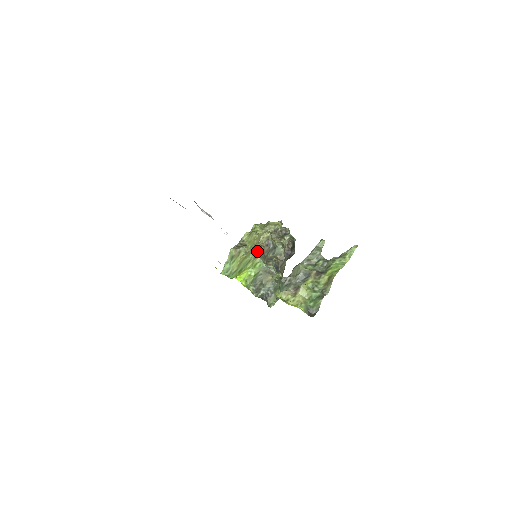
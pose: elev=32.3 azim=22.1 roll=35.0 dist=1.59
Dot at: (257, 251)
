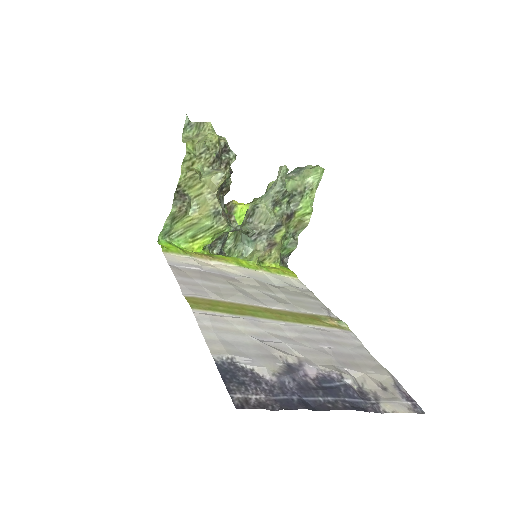
Dot at: (219, 213)
